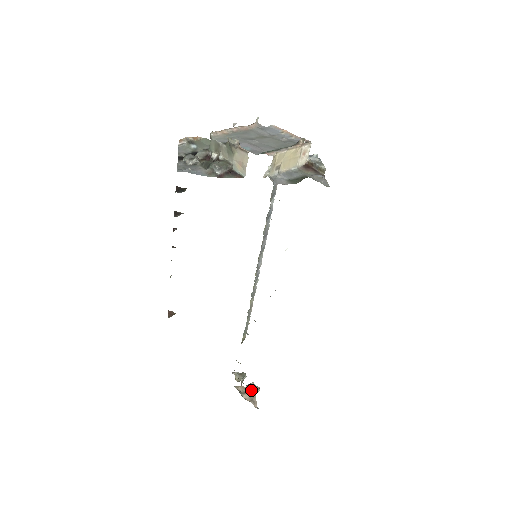
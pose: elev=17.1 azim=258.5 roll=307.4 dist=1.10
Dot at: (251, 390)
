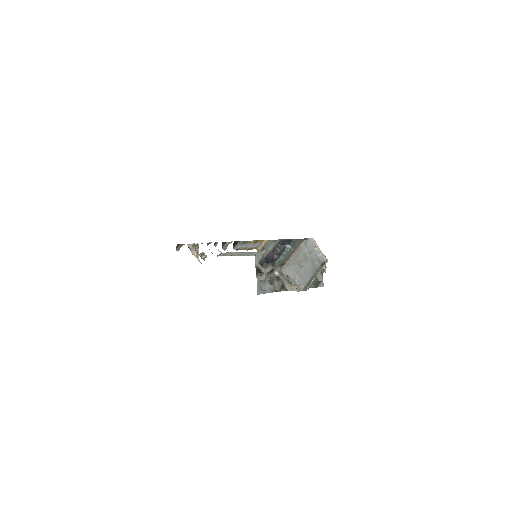
Dot at: (201, 256)
